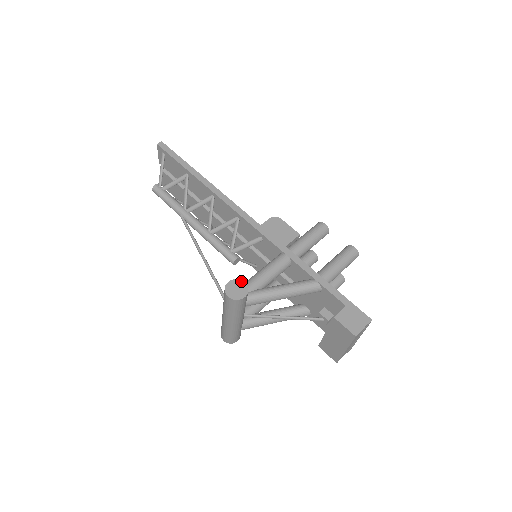
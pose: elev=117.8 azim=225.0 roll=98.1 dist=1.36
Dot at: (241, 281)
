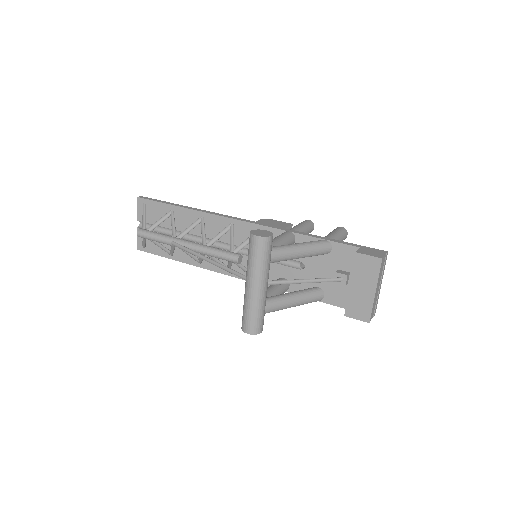
Dot at: (263, 230)
